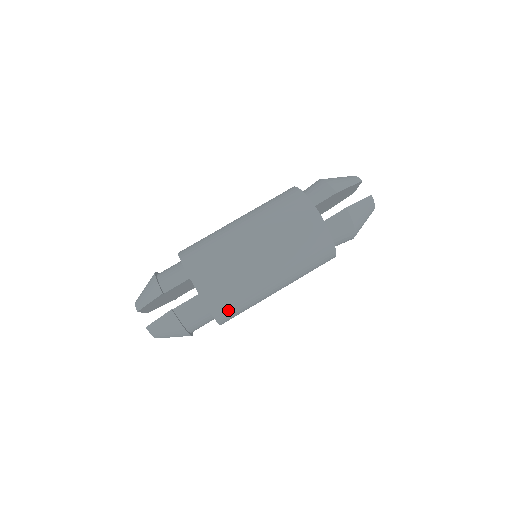
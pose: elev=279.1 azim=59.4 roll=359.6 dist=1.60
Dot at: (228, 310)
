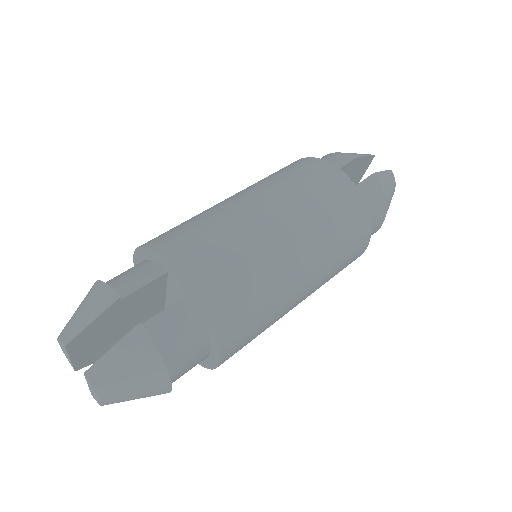
Dot at: (238, 323)
